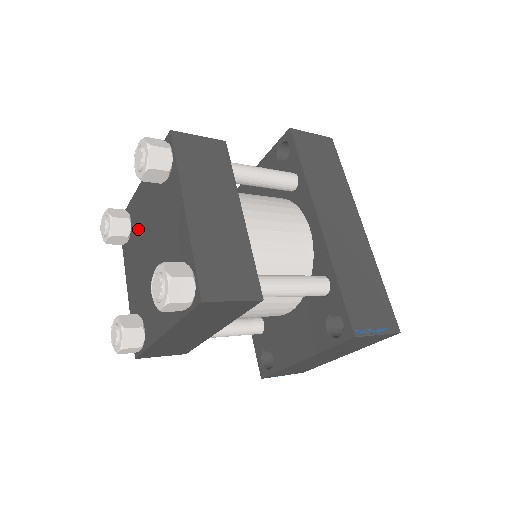
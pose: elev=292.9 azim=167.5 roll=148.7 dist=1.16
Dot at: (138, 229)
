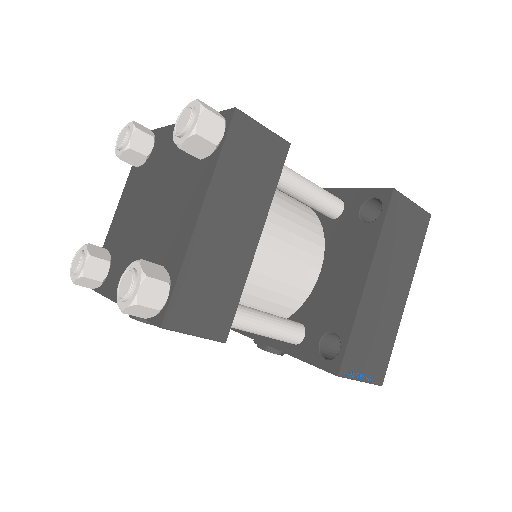
Dot at: (123, 236)
